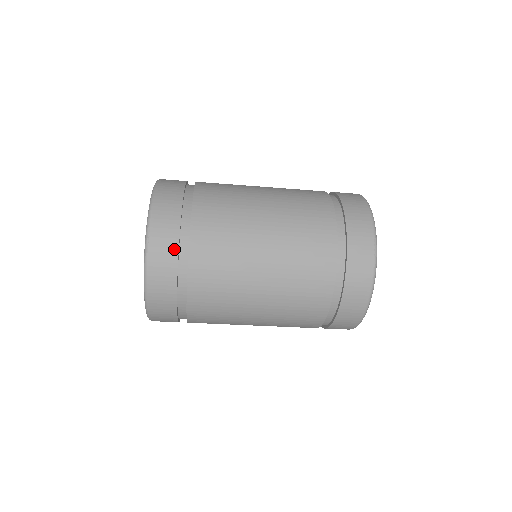
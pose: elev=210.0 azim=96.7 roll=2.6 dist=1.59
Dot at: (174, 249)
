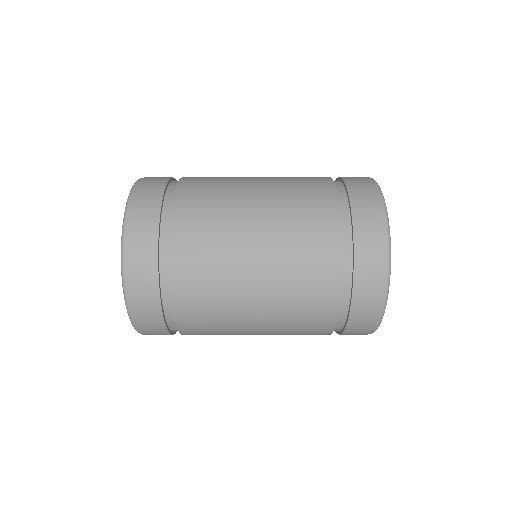
Dot at: (165, 179)
